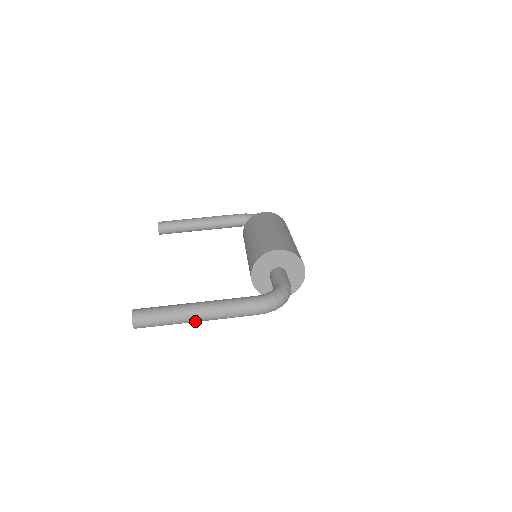
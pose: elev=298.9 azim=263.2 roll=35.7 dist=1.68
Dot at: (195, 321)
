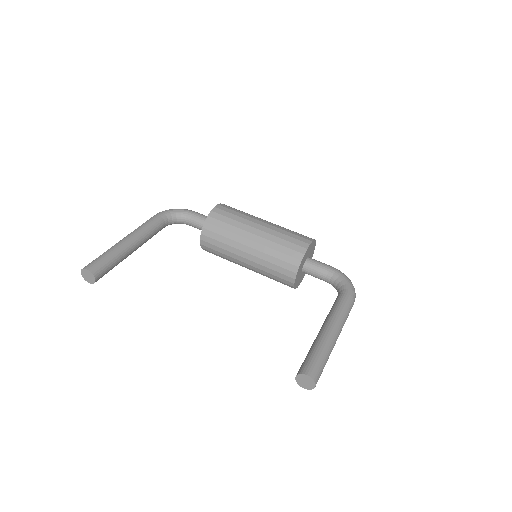
Dot at: occluded
